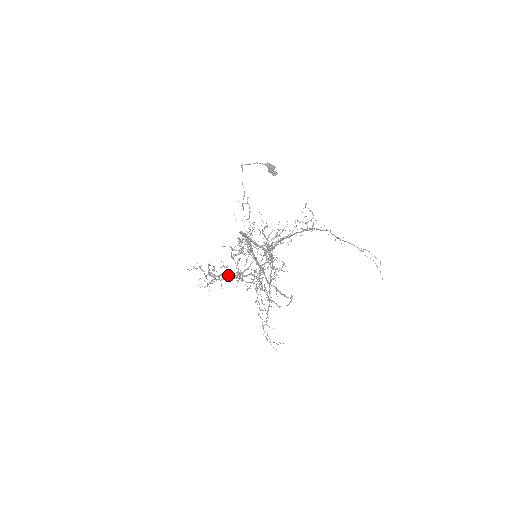
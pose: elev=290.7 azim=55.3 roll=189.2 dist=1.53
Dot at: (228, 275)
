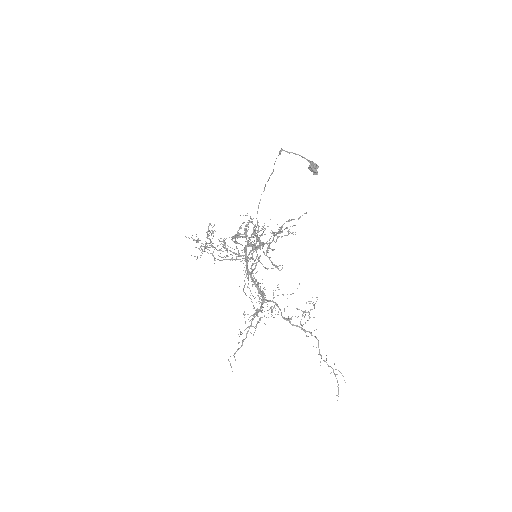
Dot at: occluded
